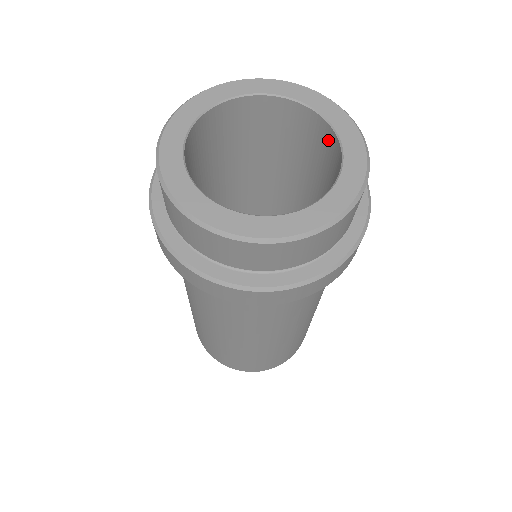
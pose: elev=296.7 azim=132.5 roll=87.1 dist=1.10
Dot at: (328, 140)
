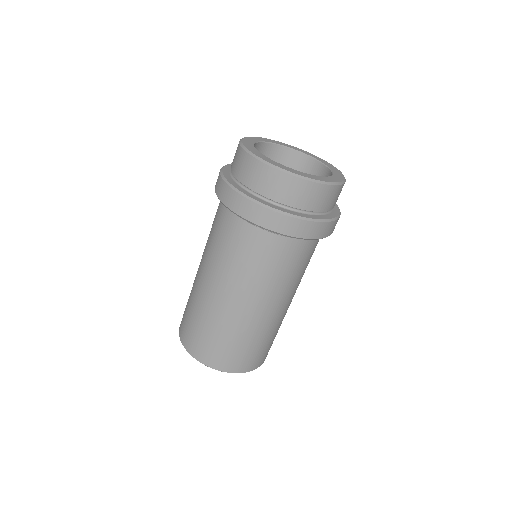
Dot at: occluded
